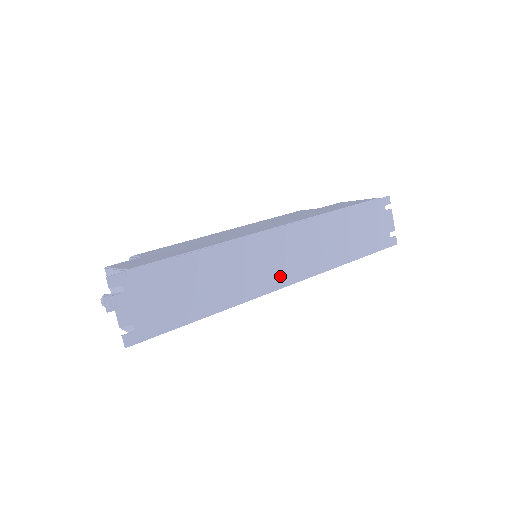
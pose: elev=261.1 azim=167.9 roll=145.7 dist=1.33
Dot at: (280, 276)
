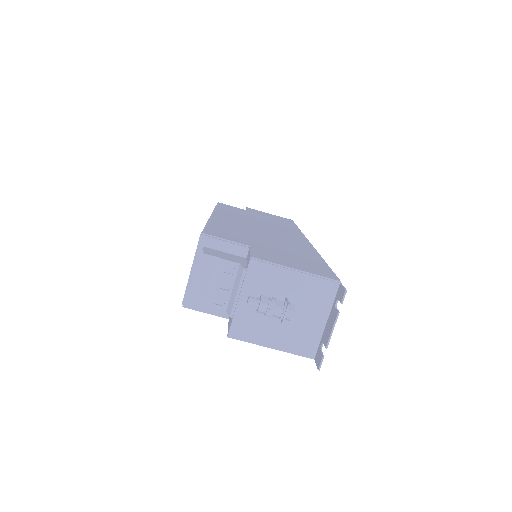
Dot at: occluded
